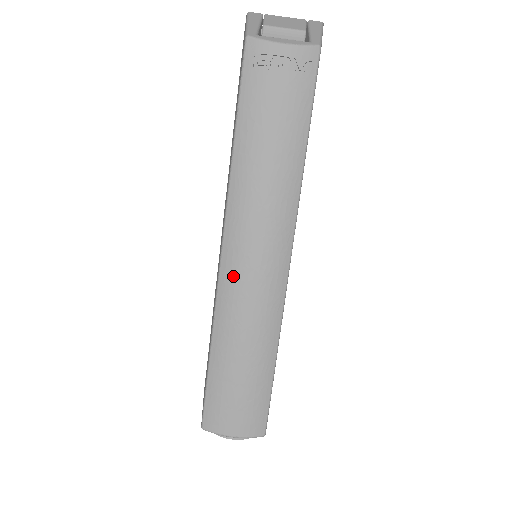
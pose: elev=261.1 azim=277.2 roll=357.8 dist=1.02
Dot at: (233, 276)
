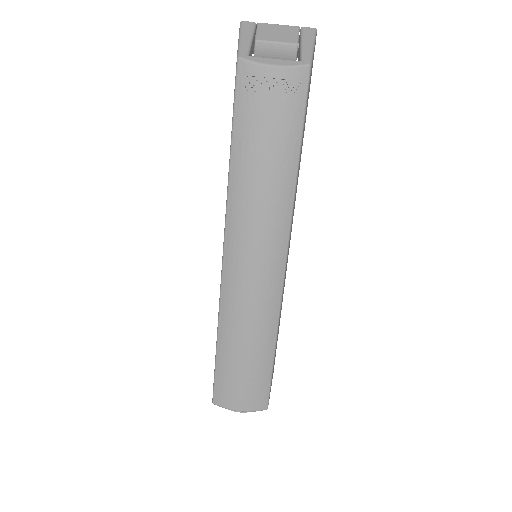
Dot at: (234, 280)
